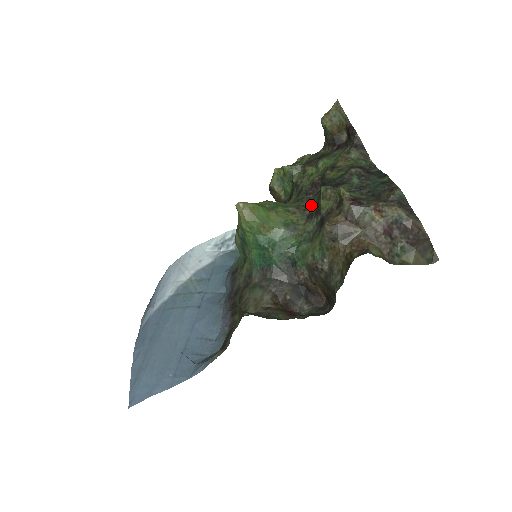
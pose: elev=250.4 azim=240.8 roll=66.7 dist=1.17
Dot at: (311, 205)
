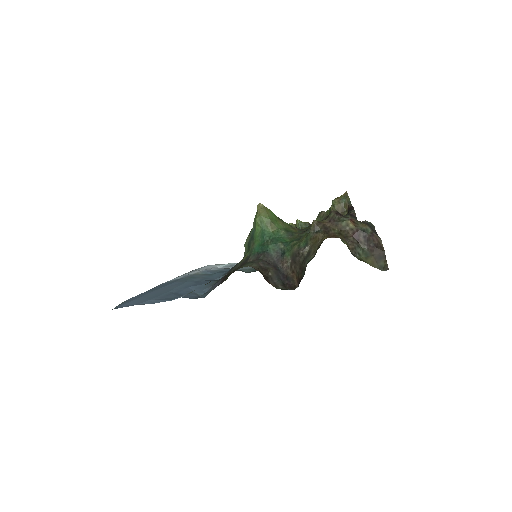
Dot at: occluded
